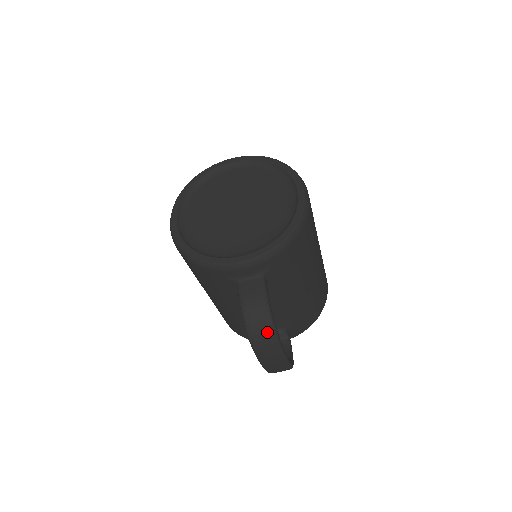
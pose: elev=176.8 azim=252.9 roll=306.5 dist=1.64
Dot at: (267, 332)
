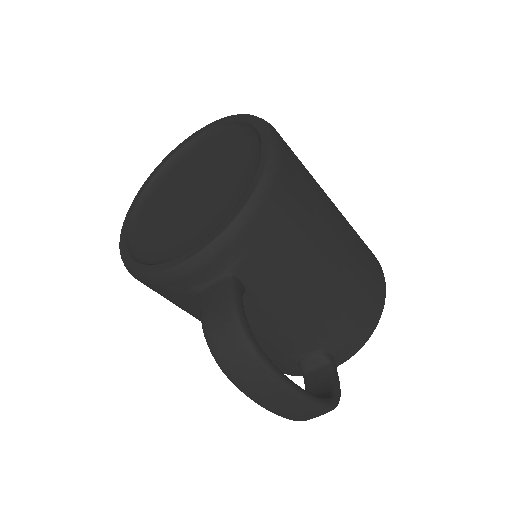
Dot at: (246, 360)
